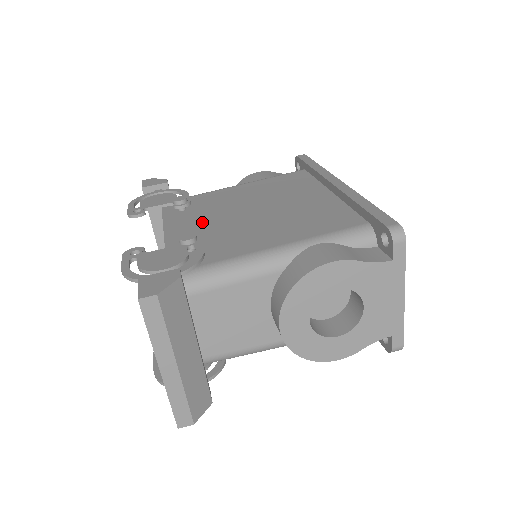
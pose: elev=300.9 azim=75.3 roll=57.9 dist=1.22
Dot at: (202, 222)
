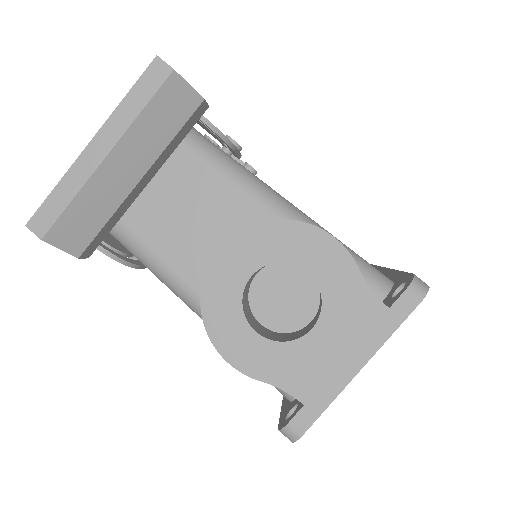
Dot at: occluded
